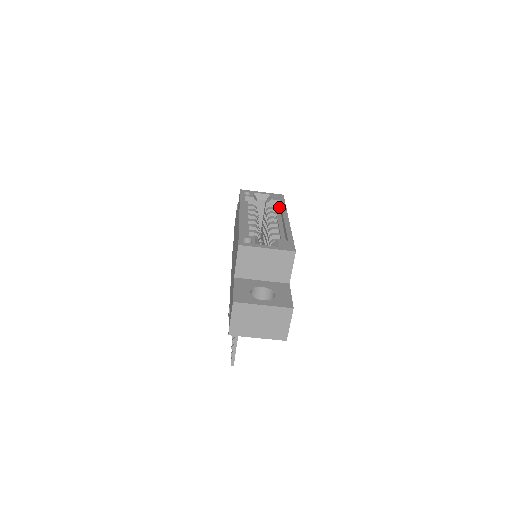
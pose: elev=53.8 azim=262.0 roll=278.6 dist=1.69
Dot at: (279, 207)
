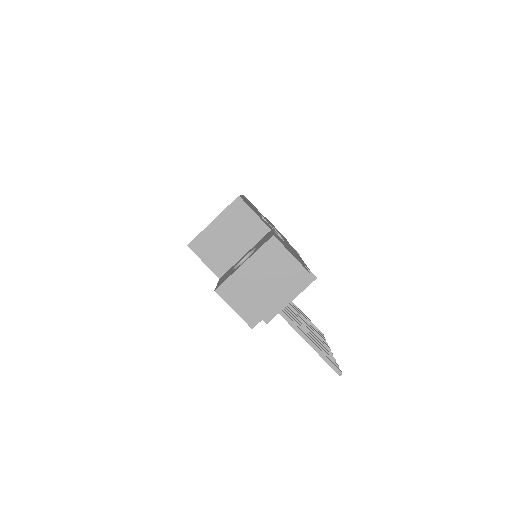
Dot at: occluded
